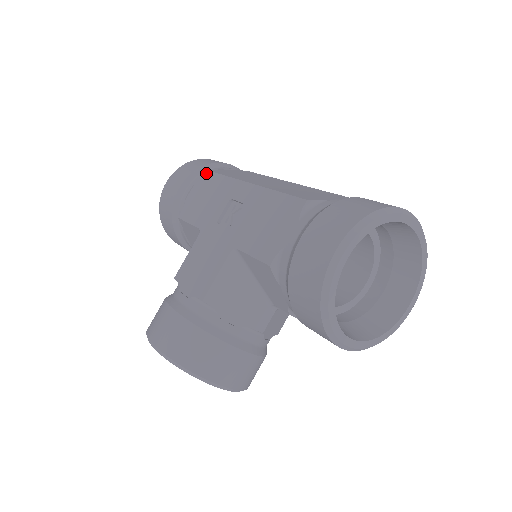
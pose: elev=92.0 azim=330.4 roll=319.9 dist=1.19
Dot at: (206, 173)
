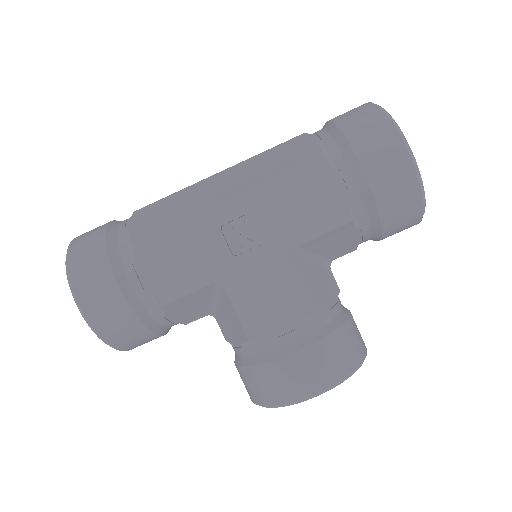
Dot at: (136, 241)
